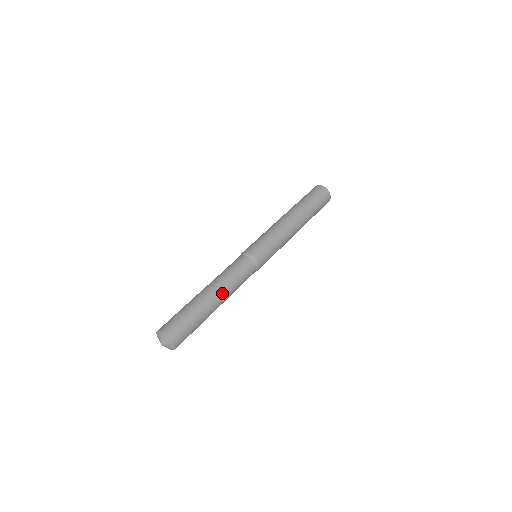
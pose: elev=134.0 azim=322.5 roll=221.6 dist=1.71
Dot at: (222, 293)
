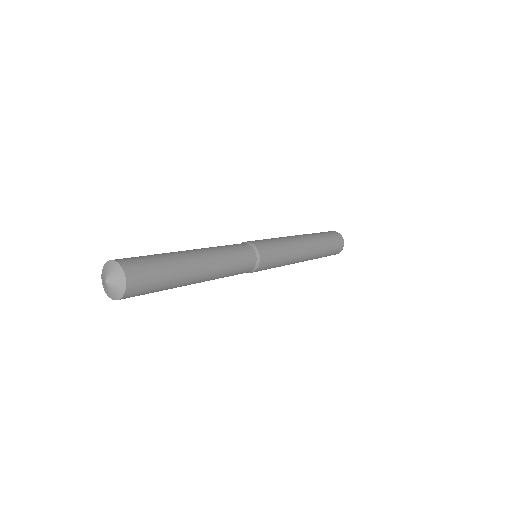
Dot at: (203, 251)
